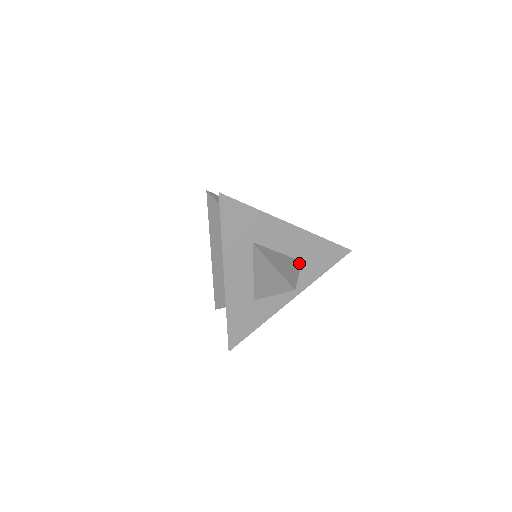
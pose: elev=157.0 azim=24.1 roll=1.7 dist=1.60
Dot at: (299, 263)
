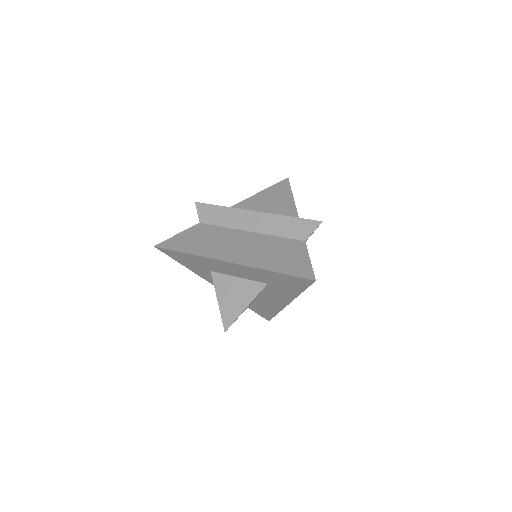
Dot at: (260, 288)
